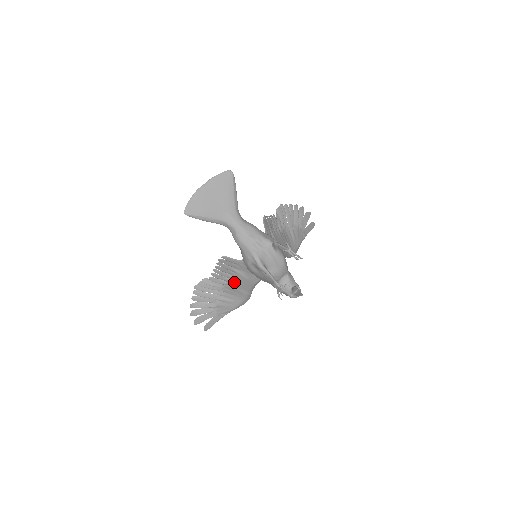
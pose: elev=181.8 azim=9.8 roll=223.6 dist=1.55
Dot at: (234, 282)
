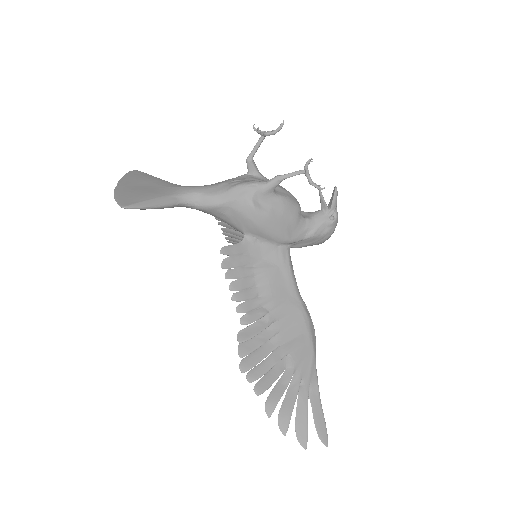
Dot at: (270, 295)
